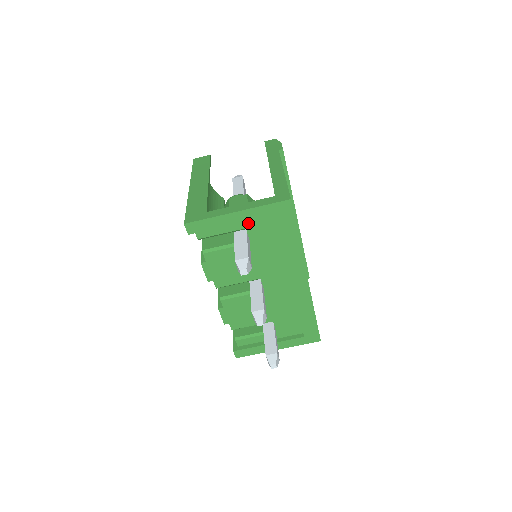
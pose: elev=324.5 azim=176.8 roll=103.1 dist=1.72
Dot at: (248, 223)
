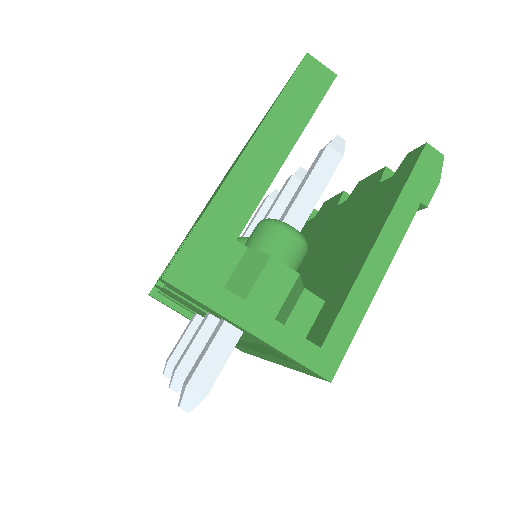
Dot at: occluded
